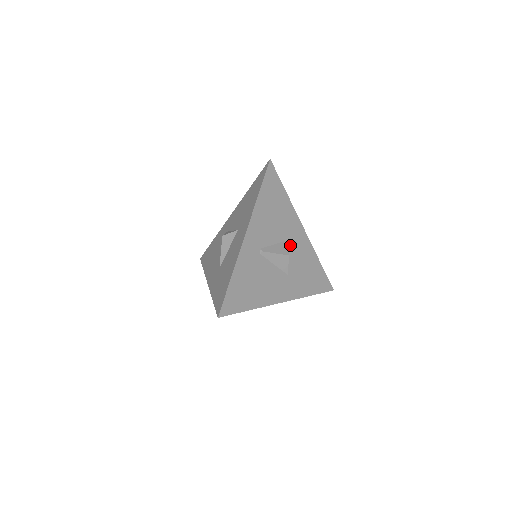
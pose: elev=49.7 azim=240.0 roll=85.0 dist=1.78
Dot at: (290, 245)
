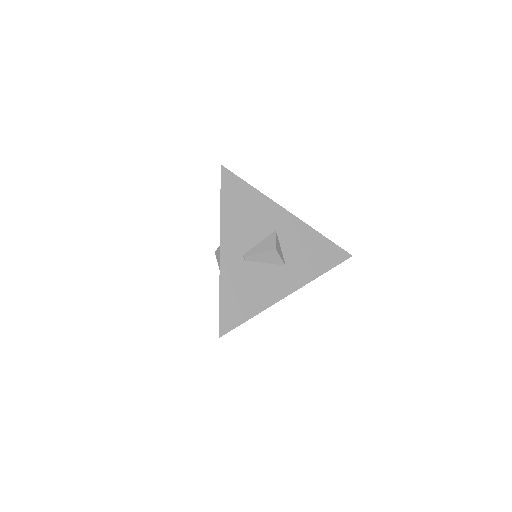
Dot at: (278, 236)
